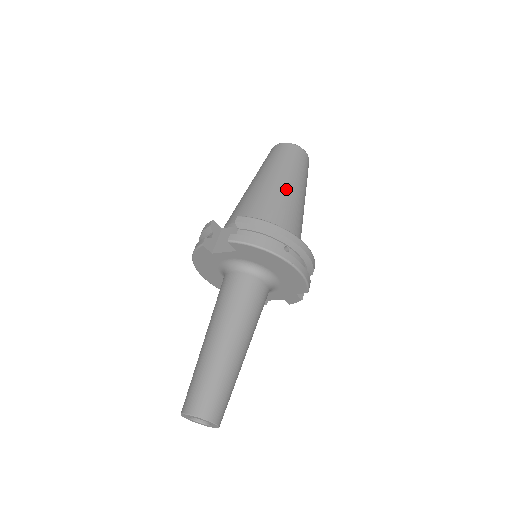
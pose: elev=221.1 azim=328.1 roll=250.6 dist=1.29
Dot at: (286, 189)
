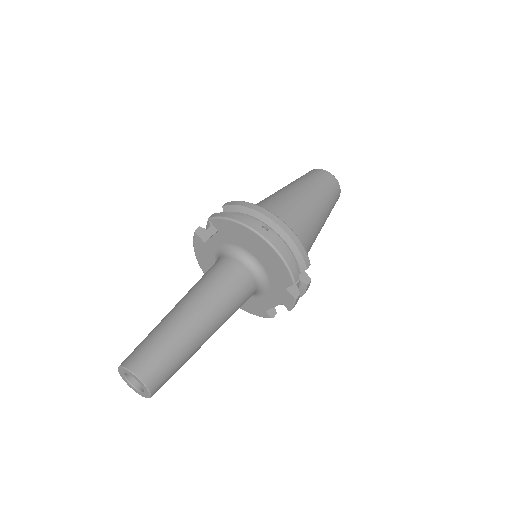
Dot at: (294, 194)
